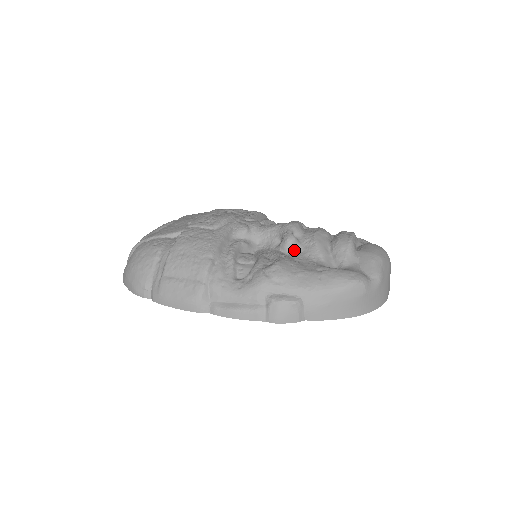
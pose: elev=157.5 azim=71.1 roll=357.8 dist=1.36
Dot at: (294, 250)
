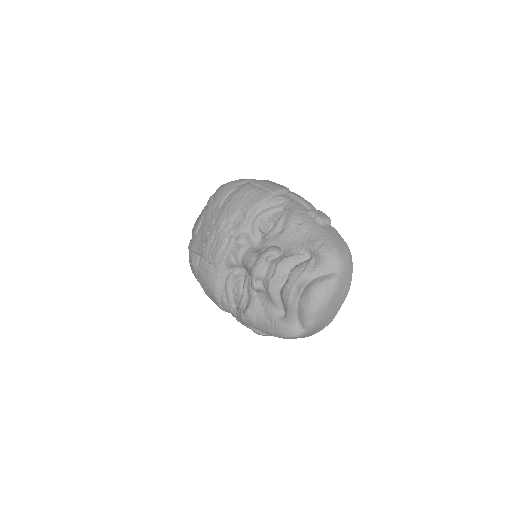
Dot at: (260, 291)
